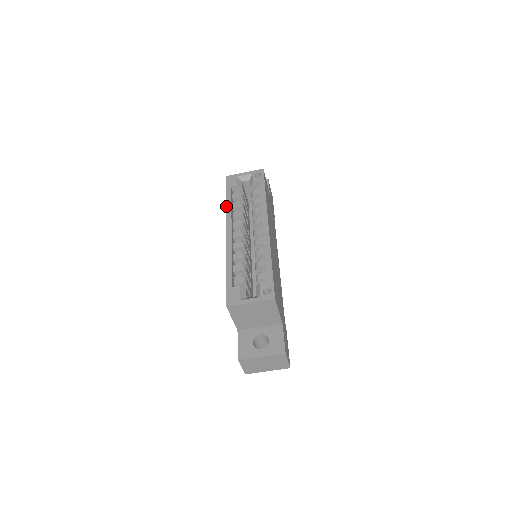
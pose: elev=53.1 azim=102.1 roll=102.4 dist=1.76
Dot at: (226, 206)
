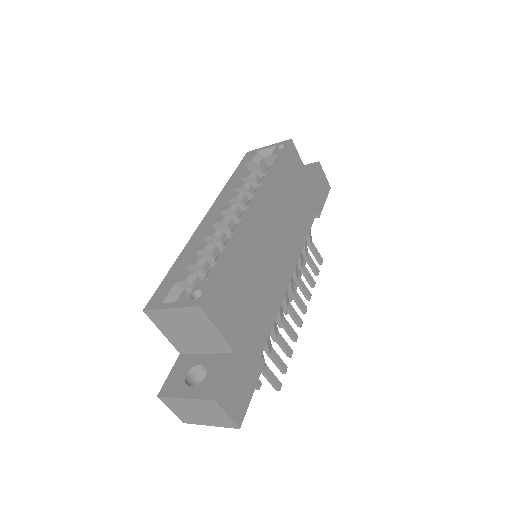
Dot at: (225, 185)
